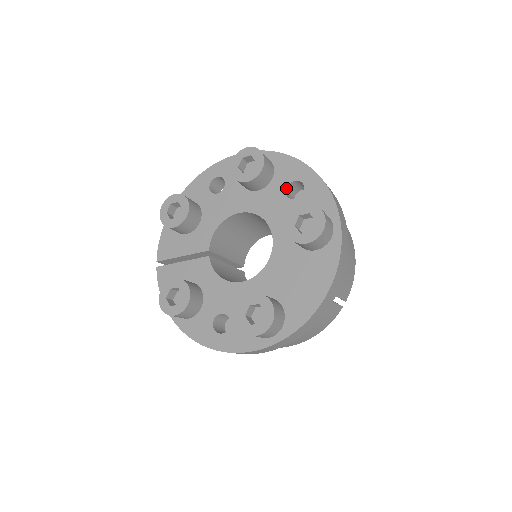
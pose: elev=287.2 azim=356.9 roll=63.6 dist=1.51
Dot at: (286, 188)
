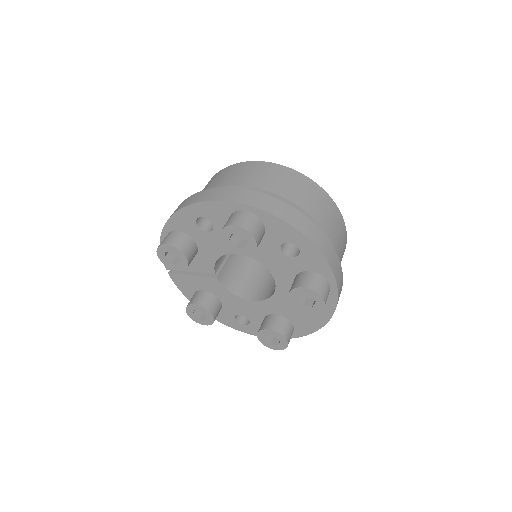
Dot at: (281, 246)
